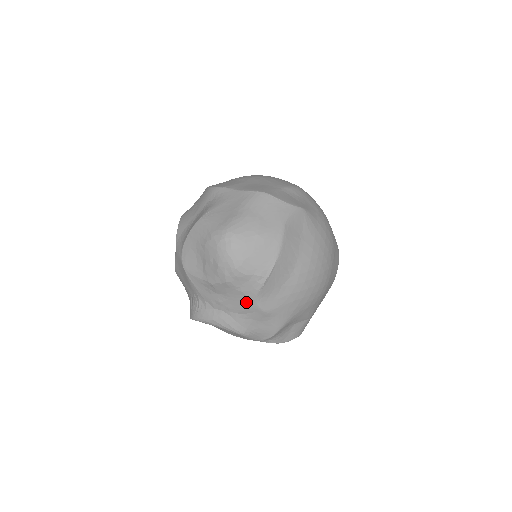
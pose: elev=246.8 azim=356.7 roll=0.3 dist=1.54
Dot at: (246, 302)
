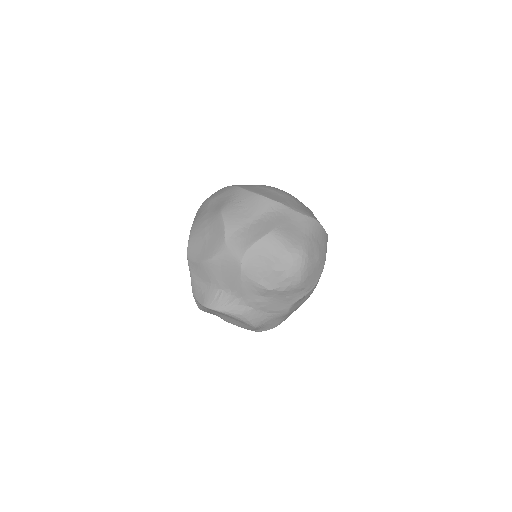
Dot at: (282, 306)
